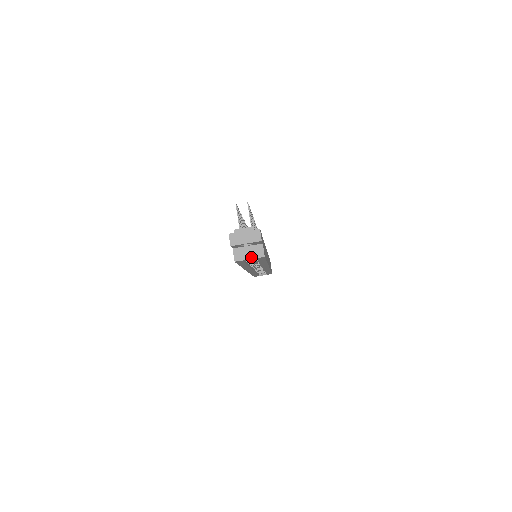
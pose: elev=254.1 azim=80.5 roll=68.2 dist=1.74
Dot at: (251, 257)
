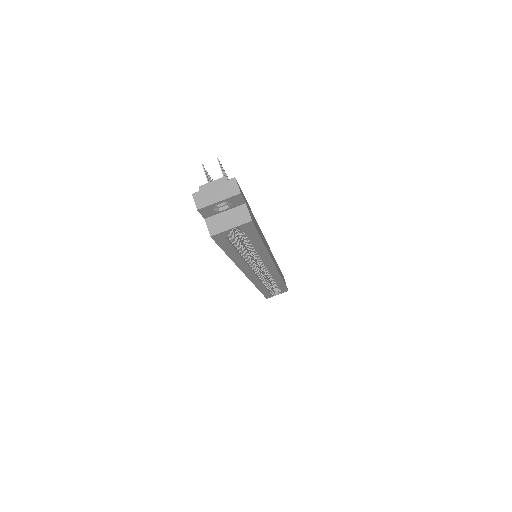
Dot at: (232, 225)
